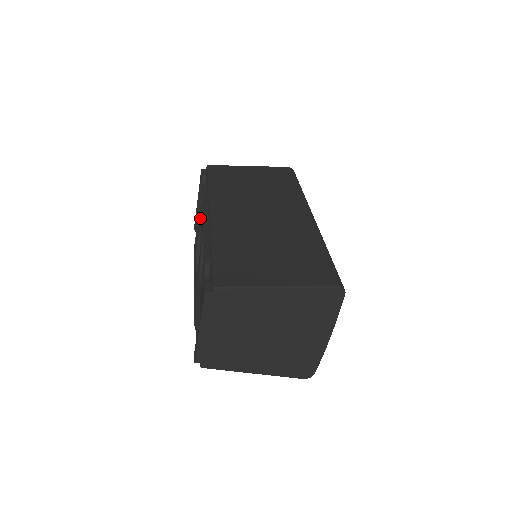
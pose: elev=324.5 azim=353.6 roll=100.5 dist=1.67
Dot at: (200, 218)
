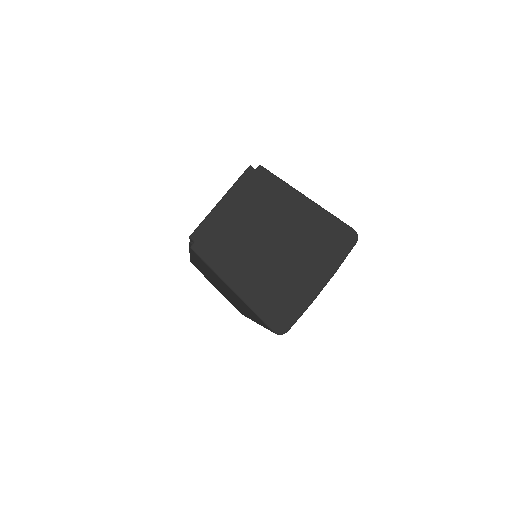
Dot at: occluded
